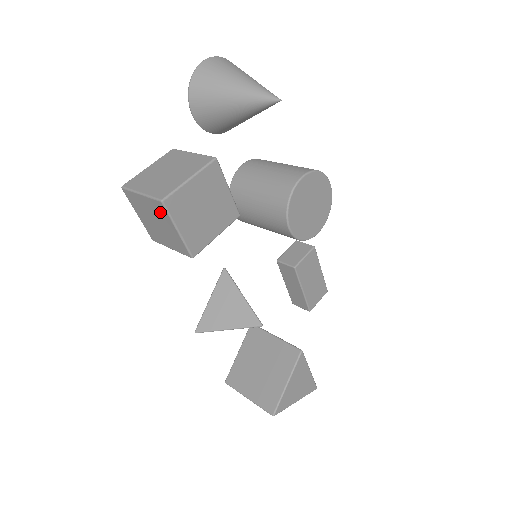
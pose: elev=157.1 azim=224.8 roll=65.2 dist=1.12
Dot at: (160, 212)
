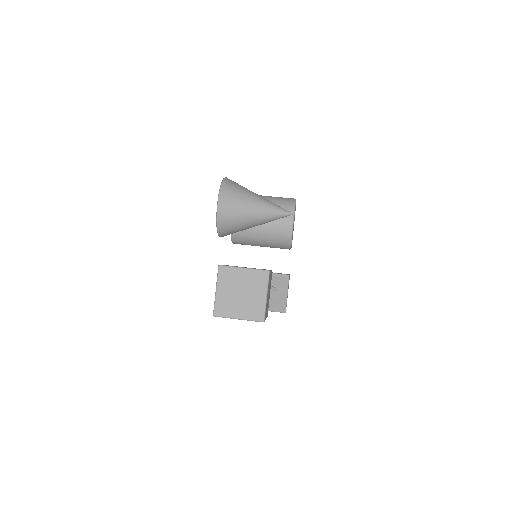
Dot at: occluded
